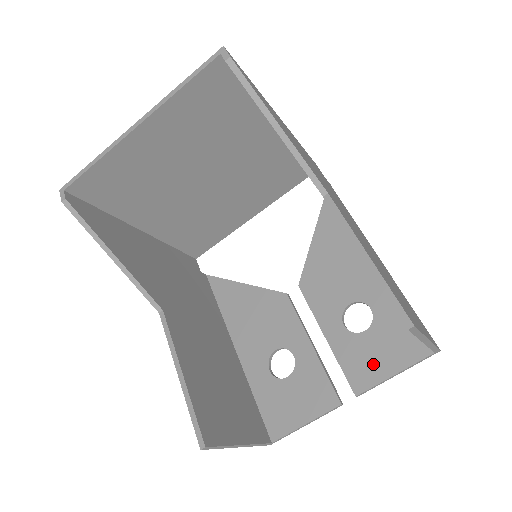
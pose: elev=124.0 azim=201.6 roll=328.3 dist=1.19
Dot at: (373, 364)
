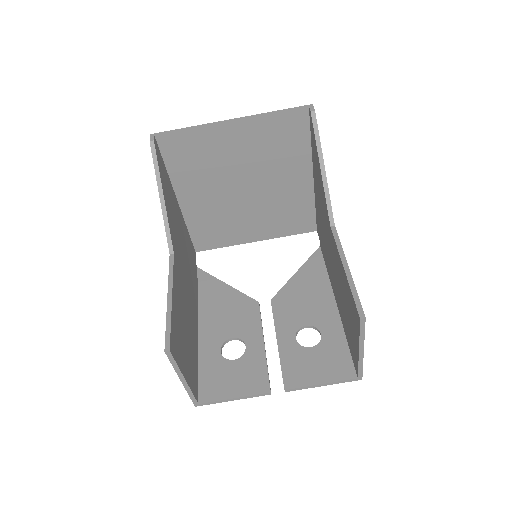
Dot at: (308, 371)
